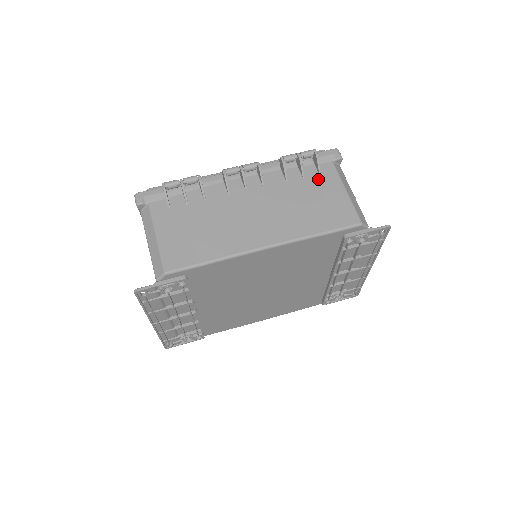
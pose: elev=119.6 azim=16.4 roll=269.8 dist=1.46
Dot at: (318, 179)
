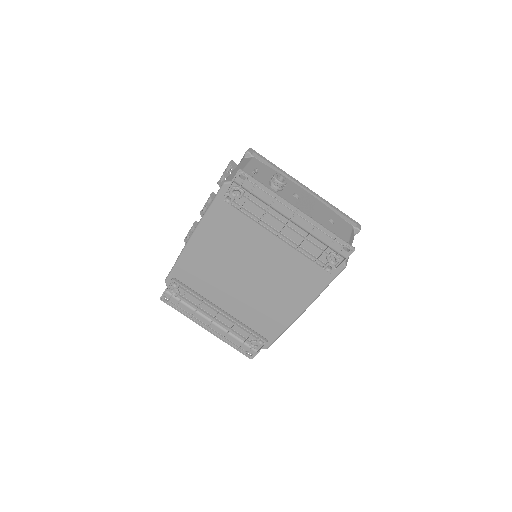
Dot at: occluded
